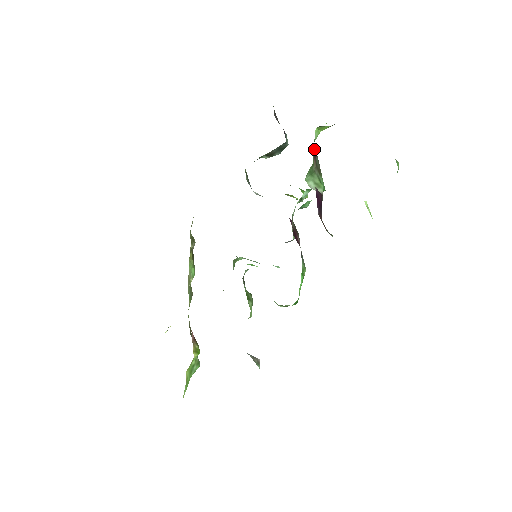
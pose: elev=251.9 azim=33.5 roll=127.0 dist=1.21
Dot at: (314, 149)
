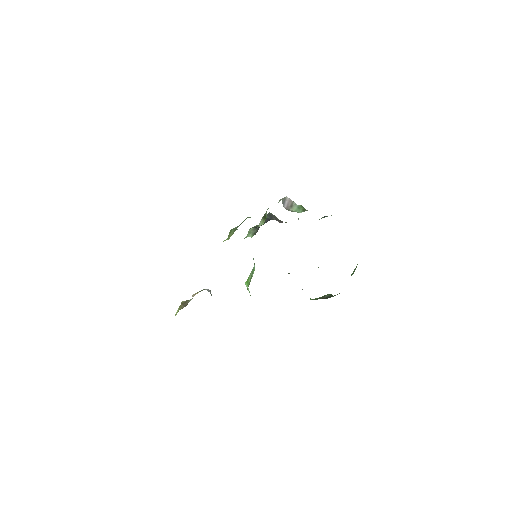
Dot at: occluded
